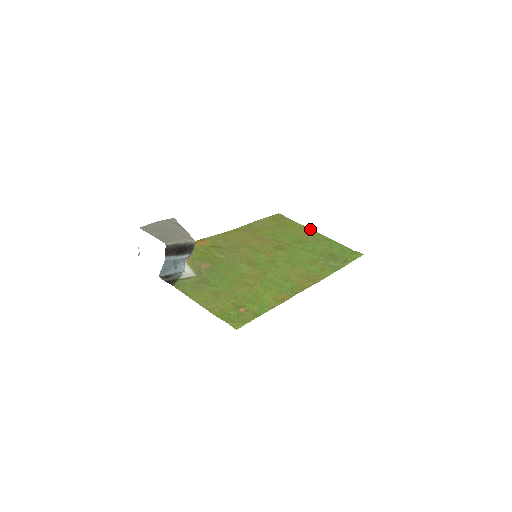
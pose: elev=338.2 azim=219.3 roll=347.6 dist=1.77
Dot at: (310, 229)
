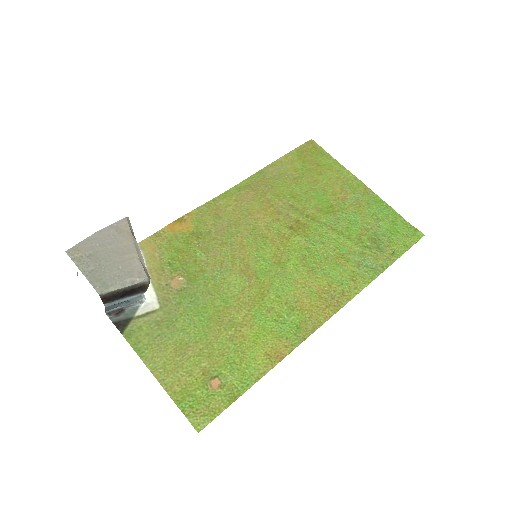
Dot at: (353, 176)
